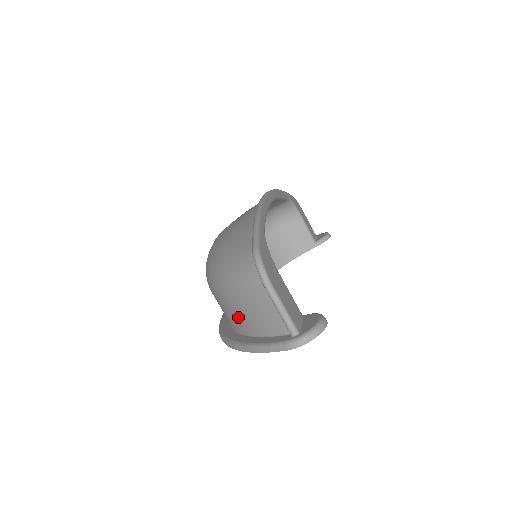
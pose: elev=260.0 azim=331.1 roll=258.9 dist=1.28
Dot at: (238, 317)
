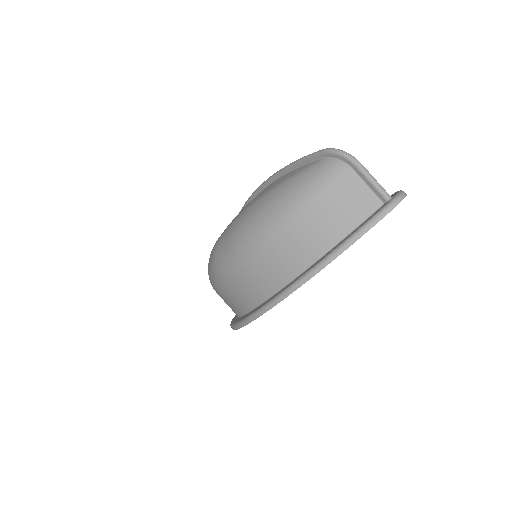
Dot at: (315, 235)
